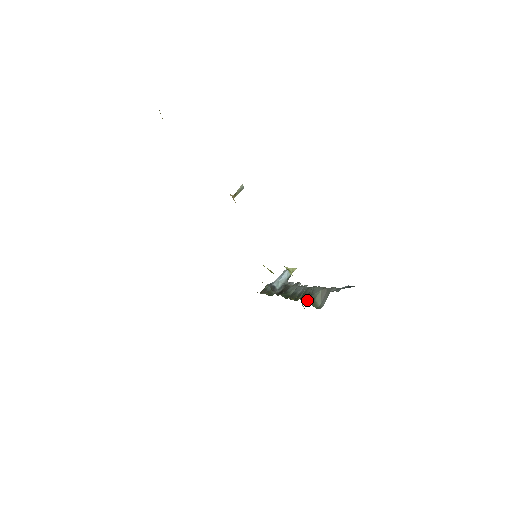
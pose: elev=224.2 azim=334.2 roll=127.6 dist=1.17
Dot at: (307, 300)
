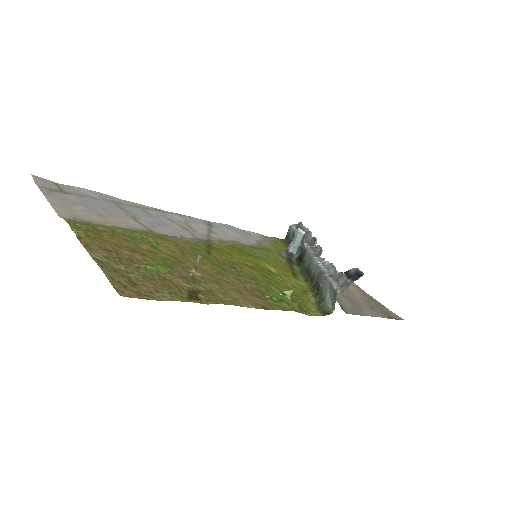
Dot at: (318, 299)
